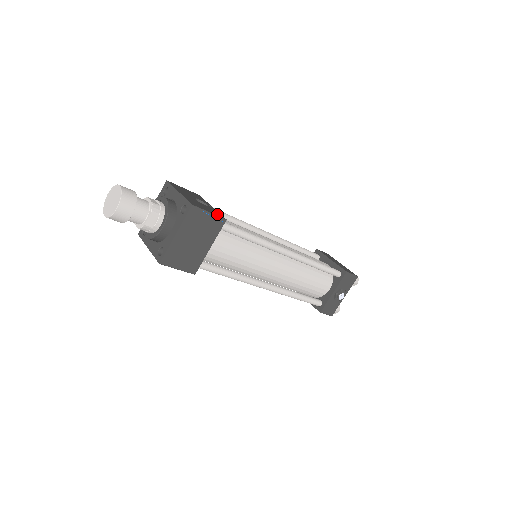
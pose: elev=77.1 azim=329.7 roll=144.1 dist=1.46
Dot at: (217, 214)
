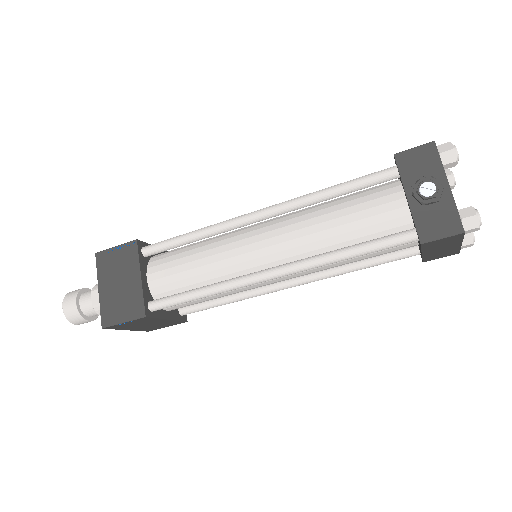
Dot at: occluded
